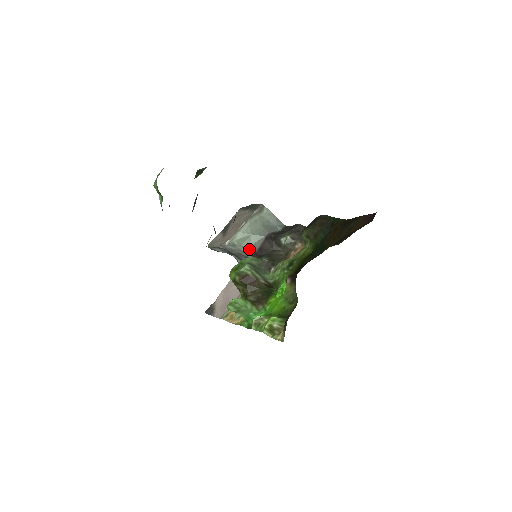
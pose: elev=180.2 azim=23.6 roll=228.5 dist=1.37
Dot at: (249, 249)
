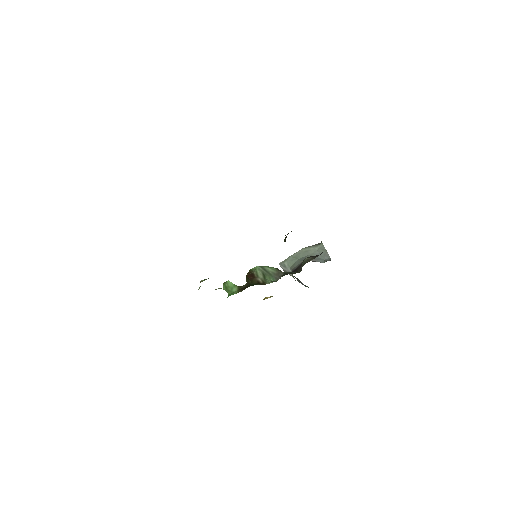
Dot at: occluded
